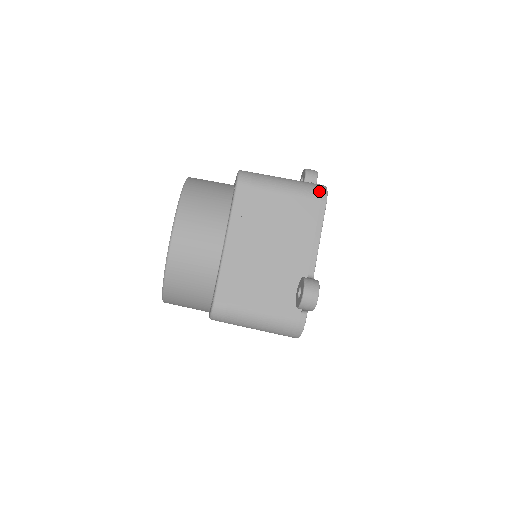
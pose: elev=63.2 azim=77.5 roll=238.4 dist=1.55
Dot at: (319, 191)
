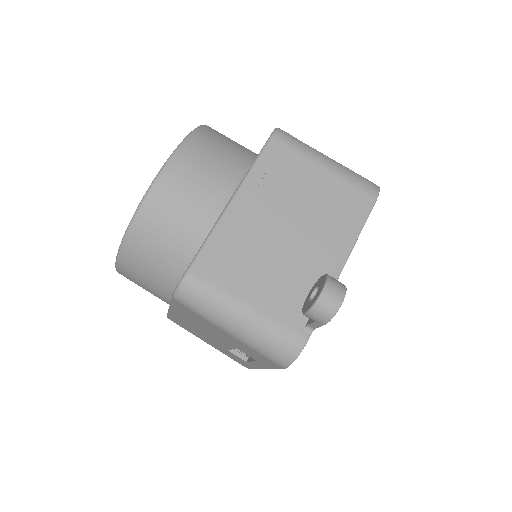
Dot at: (370, 184)
